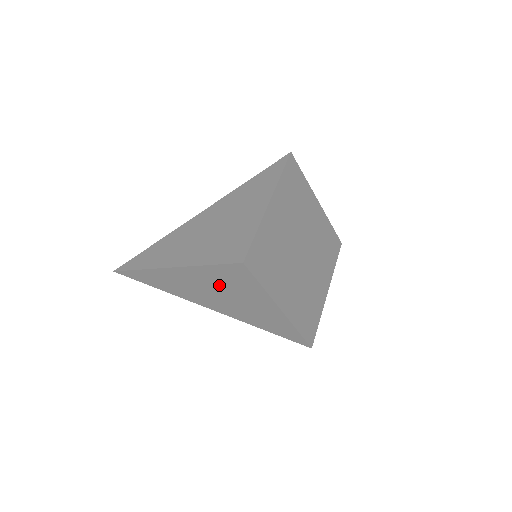
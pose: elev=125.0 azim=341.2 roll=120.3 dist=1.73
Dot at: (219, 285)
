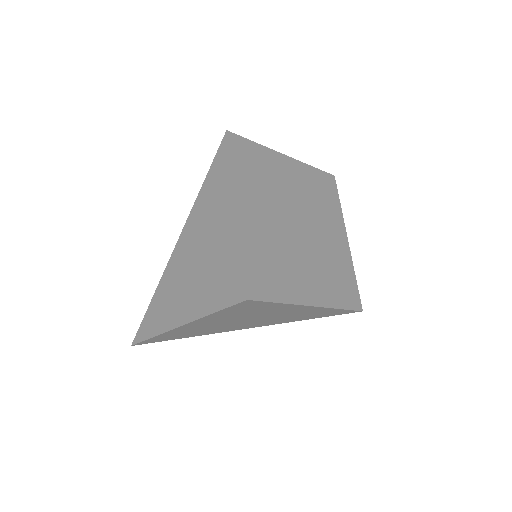
Dot at: (237, 317)
